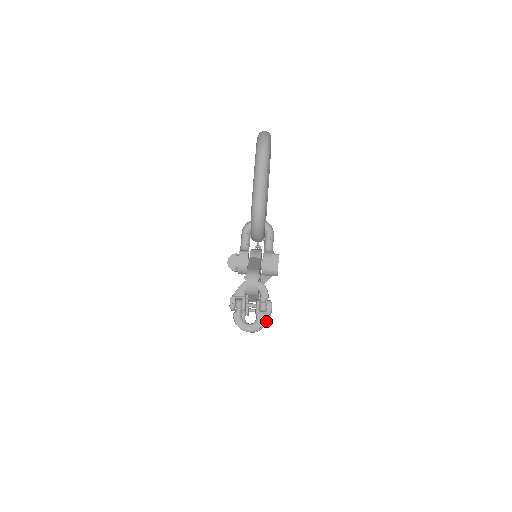
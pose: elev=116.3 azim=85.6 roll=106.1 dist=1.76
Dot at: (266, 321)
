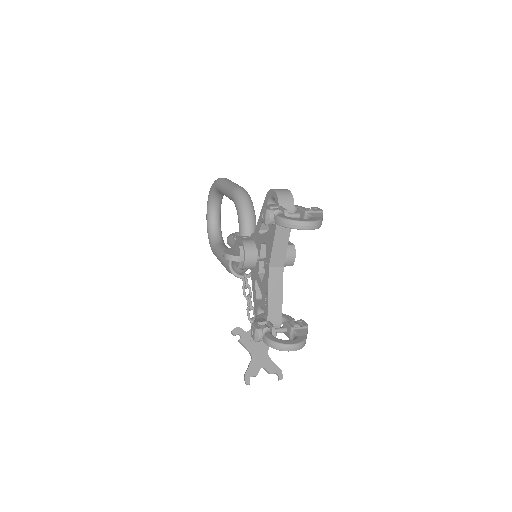
Dot at: (306, 332)
